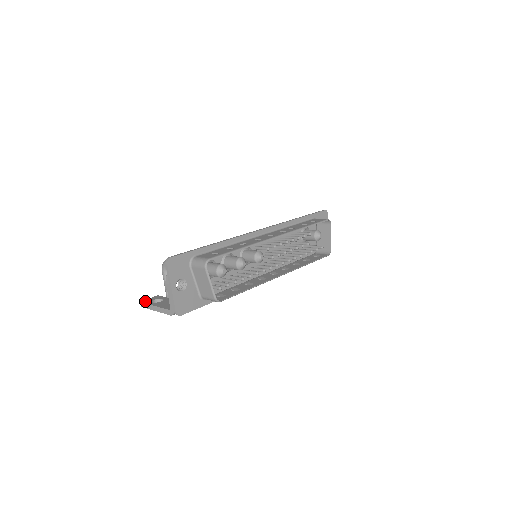
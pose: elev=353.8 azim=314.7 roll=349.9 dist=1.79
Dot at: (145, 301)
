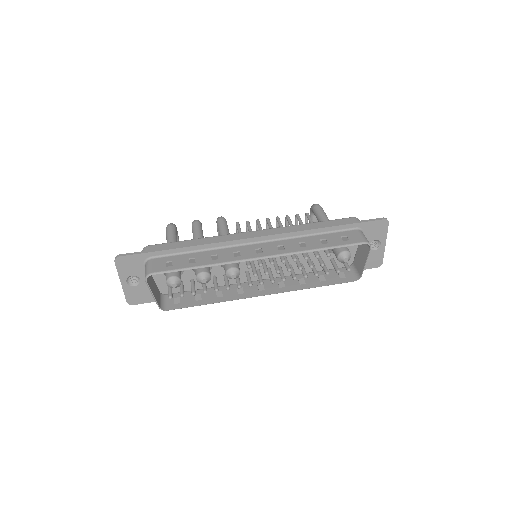
Dot at: occluded
